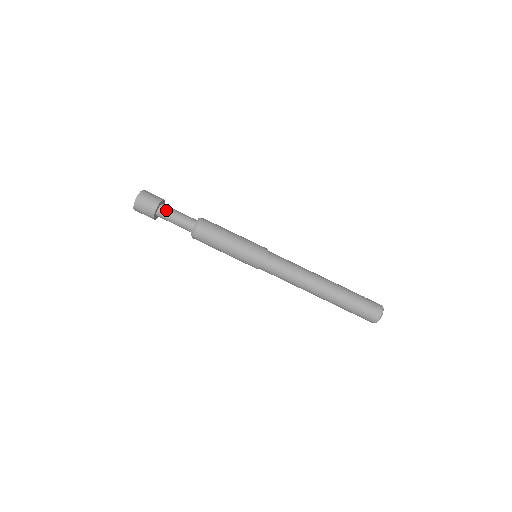
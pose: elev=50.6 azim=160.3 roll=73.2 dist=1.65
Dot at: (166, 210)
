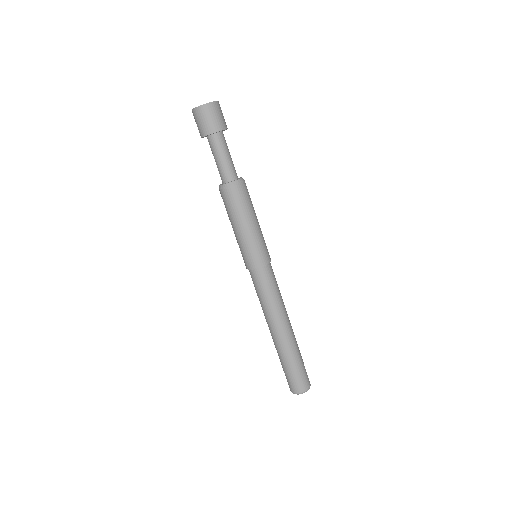
Dot at: (219, 142)
